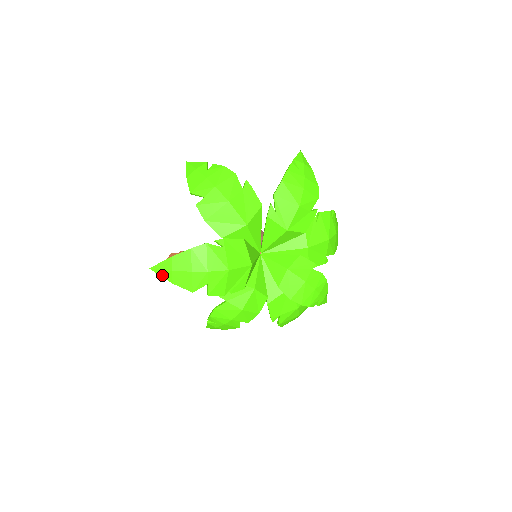
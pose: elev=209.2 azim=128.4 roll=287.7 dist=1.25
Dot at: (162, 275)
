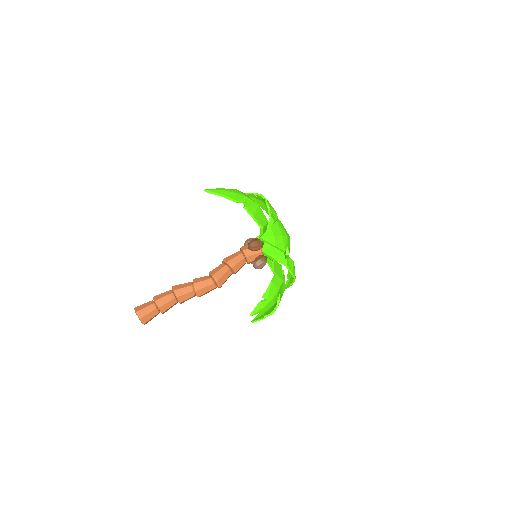
Dot at: (268, 241)
